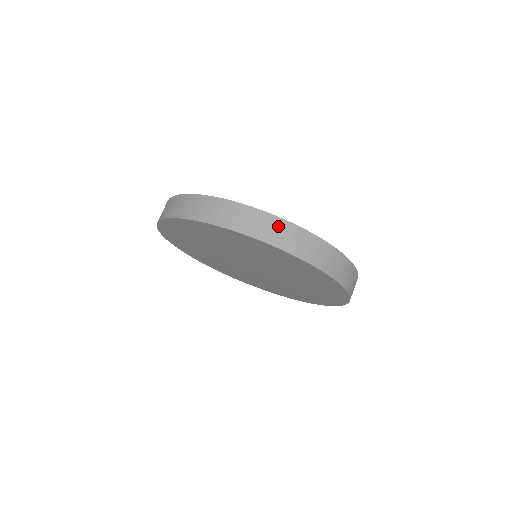
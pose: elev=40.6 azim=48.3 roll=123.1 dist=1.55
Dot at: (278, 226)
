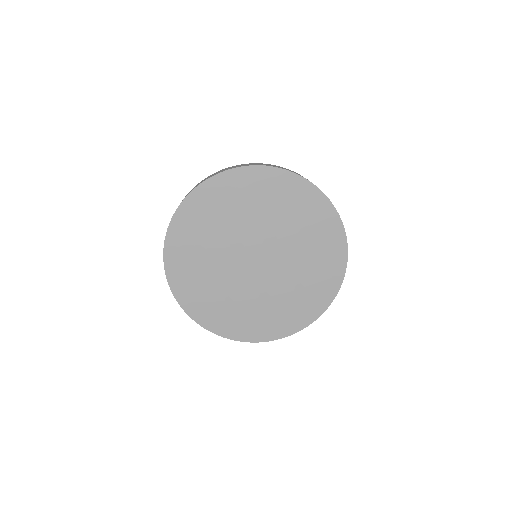
Dot at: occluded
